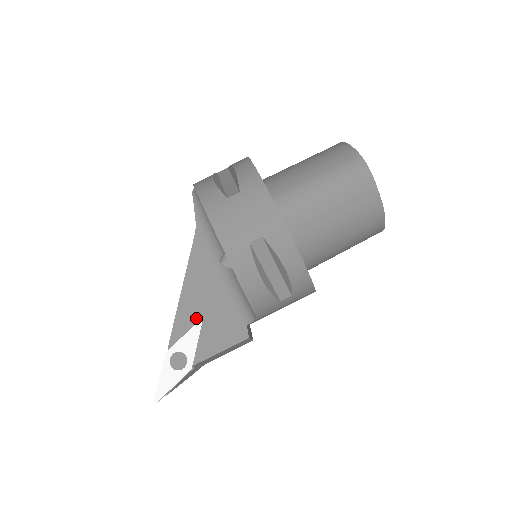
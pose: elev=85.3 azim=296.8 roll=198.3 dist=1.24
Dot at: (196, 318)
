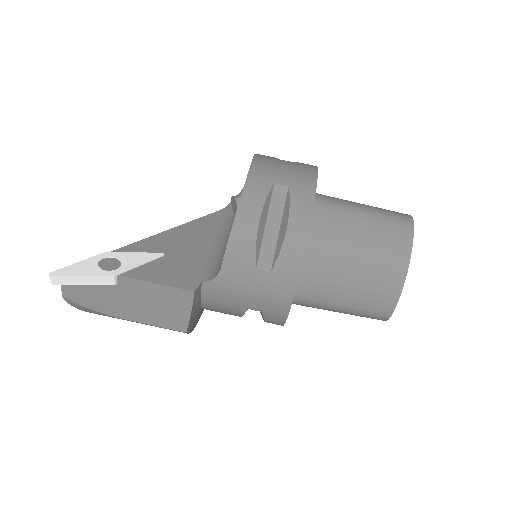
Dot at: (161, 250)
